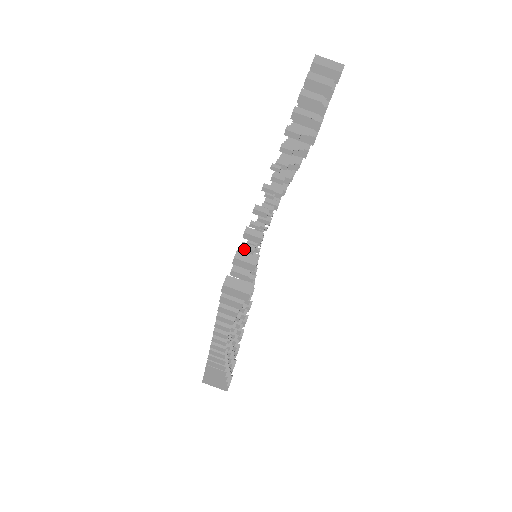
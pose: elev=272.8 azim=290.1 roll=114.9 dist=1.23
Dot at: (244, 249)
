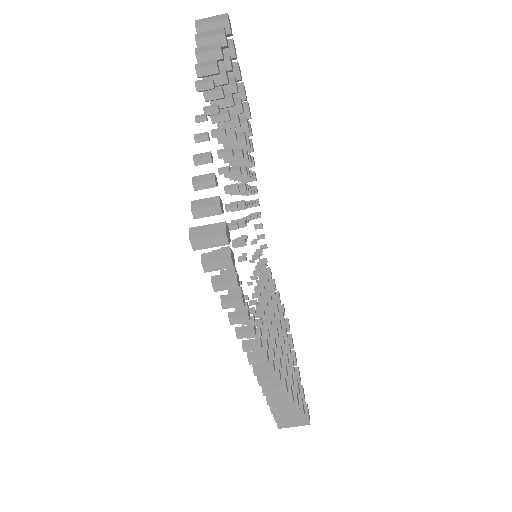
Dot at: occluded
